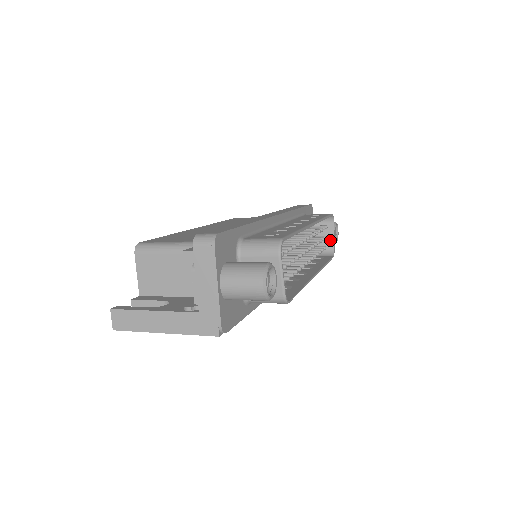
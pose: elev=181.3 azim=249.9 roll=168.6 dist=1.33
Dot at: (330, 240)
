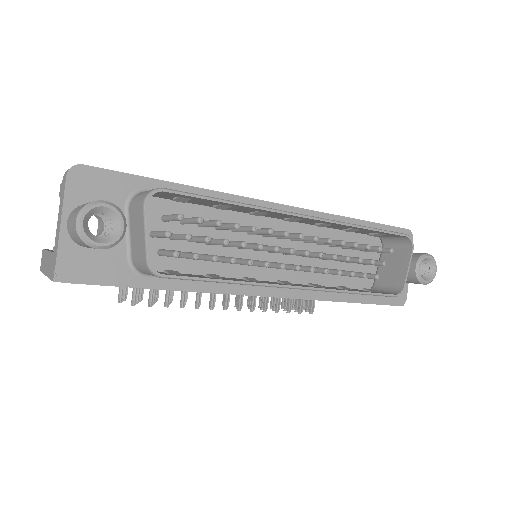
Dot at: (402, 273)
